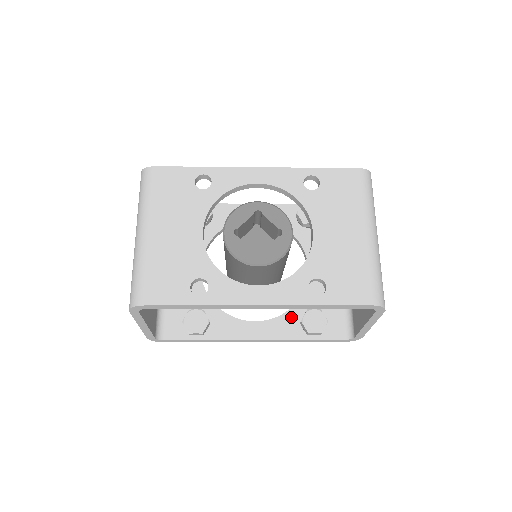
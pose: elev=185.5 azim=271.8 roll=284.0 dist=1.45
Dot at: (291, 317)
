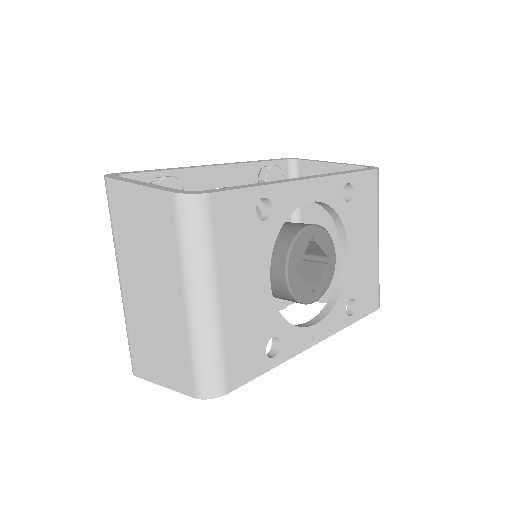
Dot at: occluded
